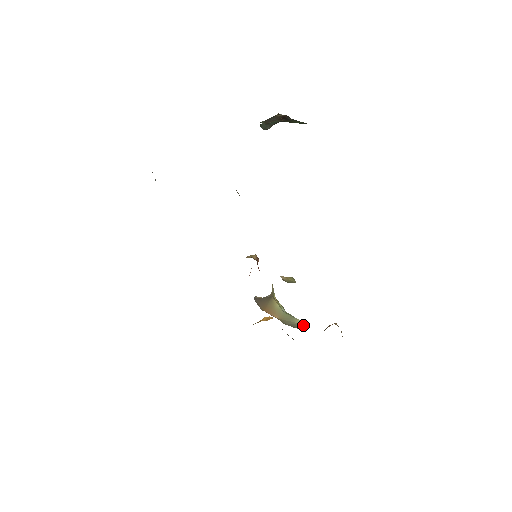
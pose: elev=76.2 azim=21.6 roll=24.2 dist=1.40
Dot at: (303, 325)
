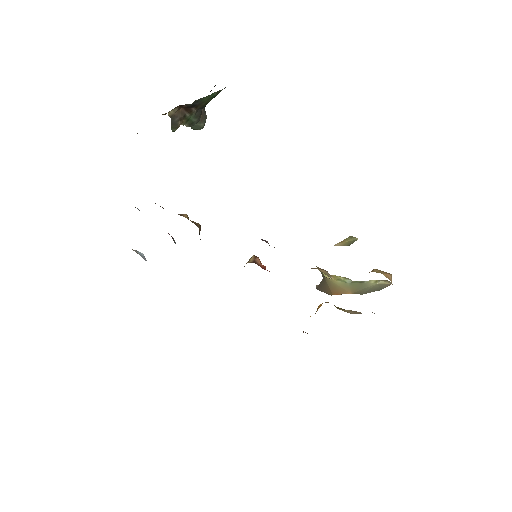
Dot at: (382, 283)
